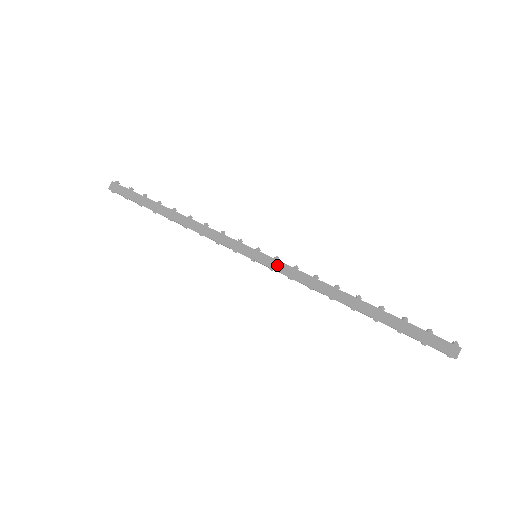
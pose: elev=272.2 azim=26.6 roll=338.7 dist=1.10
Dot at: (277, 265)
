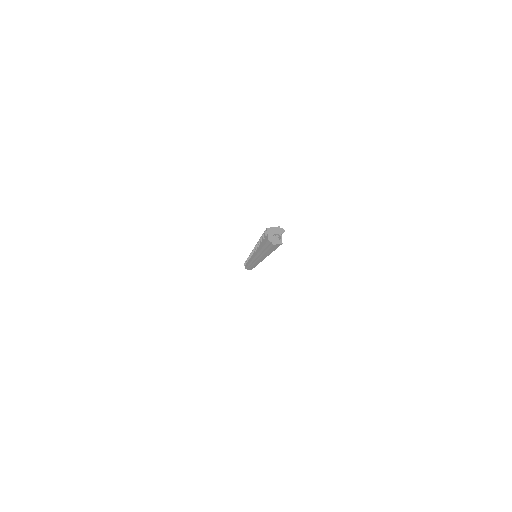
Dot at: occluded
